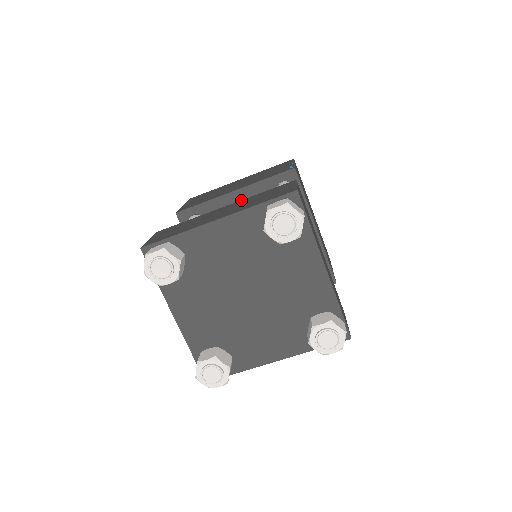
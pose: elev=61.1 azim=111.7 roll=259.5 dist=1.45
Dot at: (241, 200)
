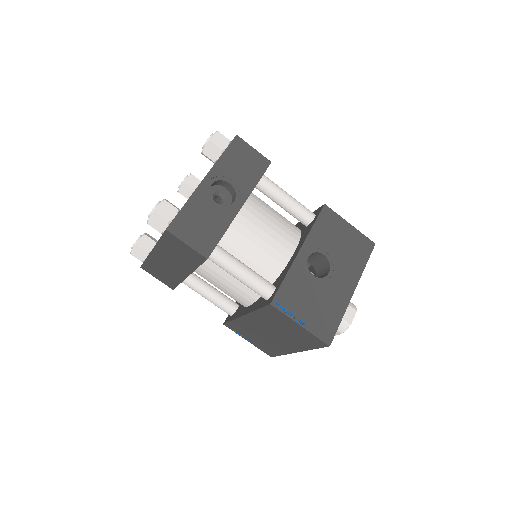
Dot at: occluded
